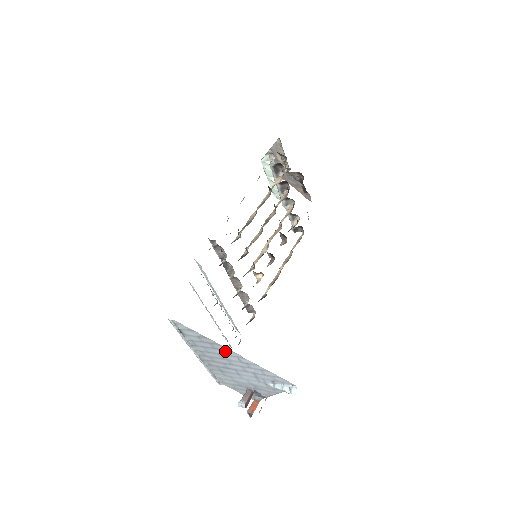
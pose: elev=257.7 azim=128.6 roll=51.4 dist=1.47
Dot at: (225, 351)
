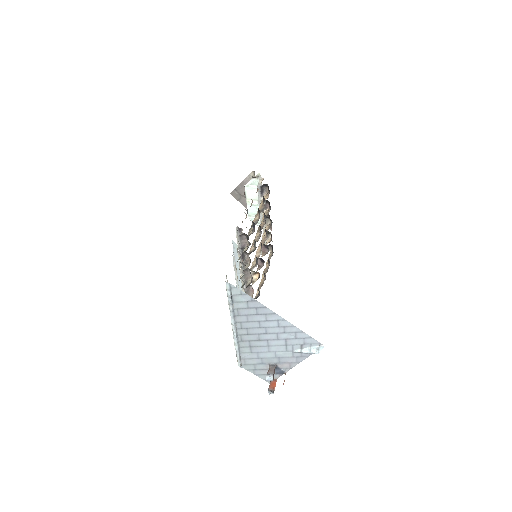
Dot at: (268, 315)
